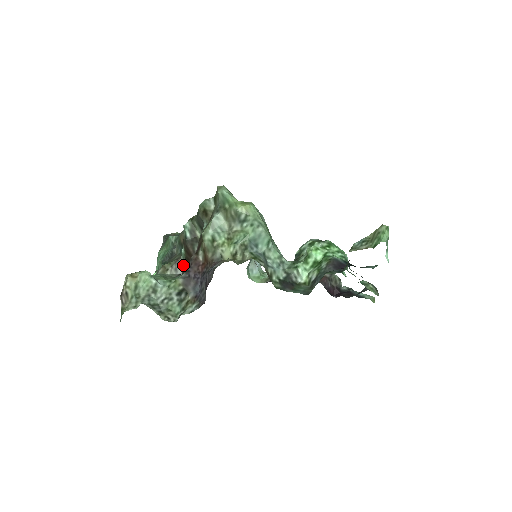
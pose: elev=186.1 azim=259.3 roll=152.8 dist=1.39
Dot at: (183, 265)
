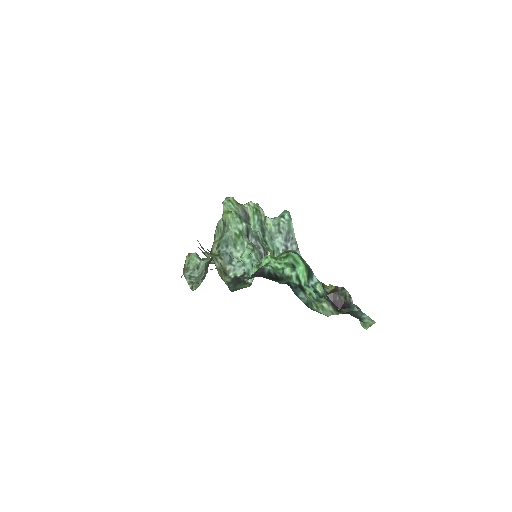
Dot at: occluded
